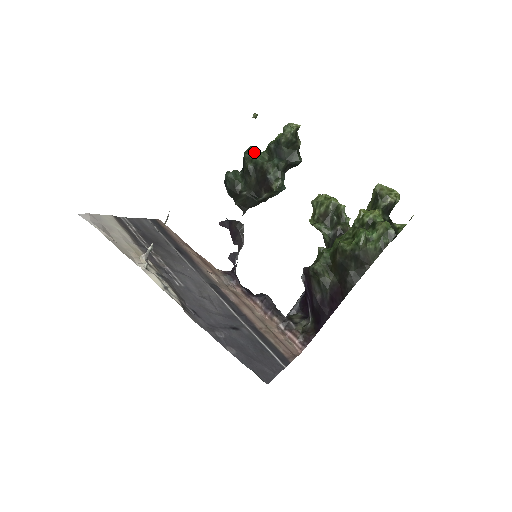
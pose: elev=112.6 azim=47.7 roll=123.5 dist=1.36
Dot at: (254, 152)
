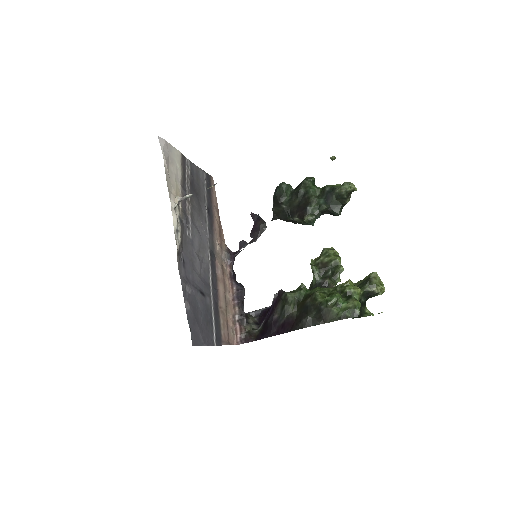
Dot at: (313, 183)
